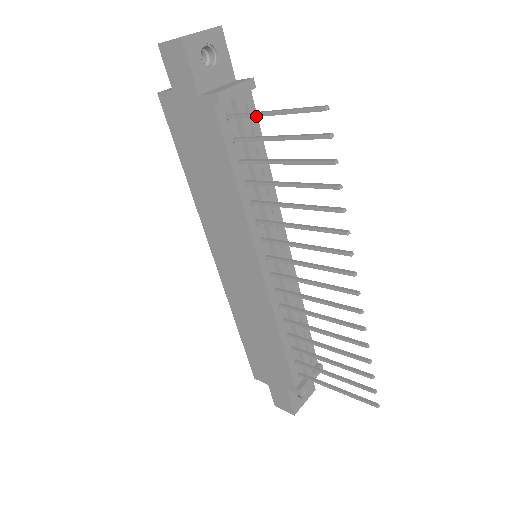
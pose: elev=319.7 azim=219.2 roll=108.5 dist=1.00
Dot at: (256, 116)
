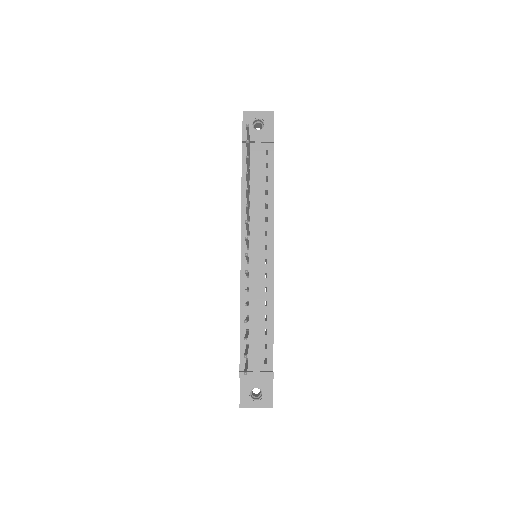
Dot at: occluded
